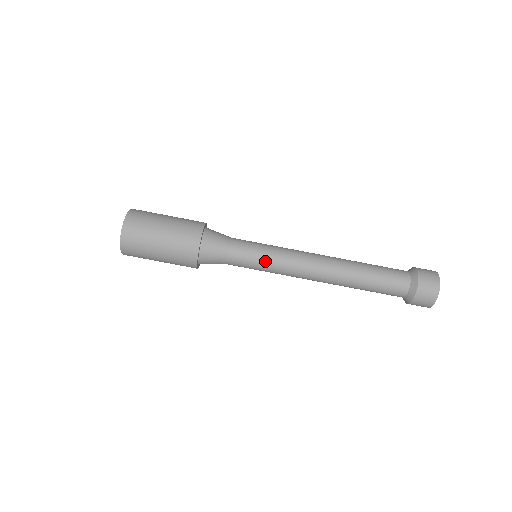
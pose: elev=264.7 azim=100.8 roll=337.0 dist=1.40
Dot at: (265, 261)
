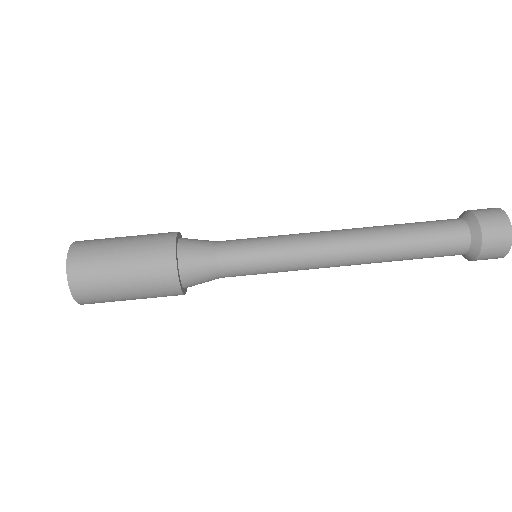
Dot at: (270, 260)
